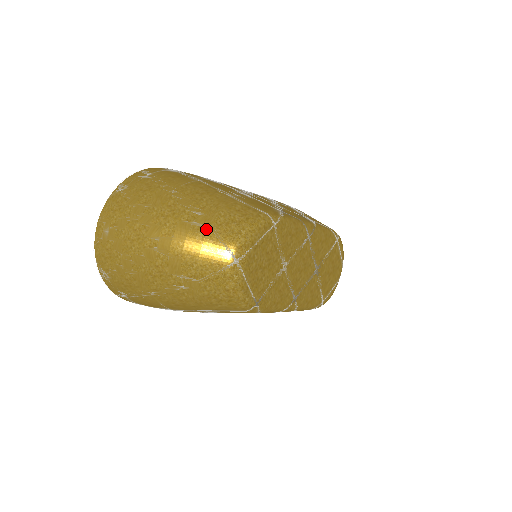
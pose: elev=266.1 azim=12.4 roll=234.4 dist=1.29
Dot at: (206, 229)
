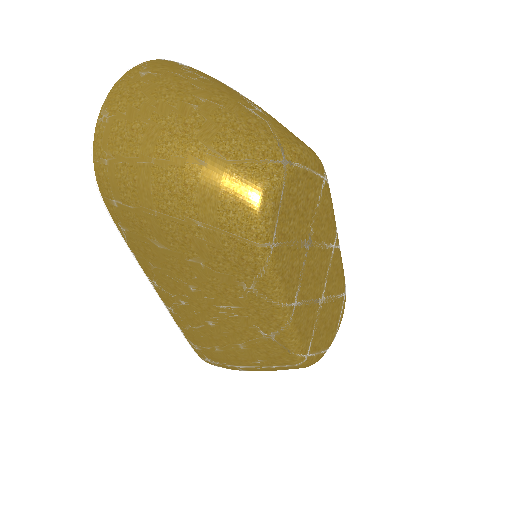
Dot at: (262, 120)
